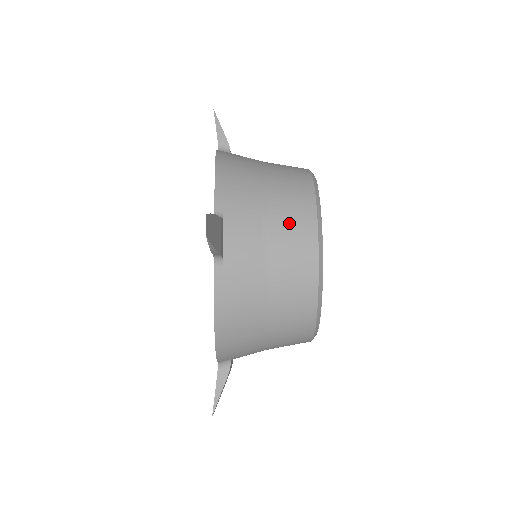
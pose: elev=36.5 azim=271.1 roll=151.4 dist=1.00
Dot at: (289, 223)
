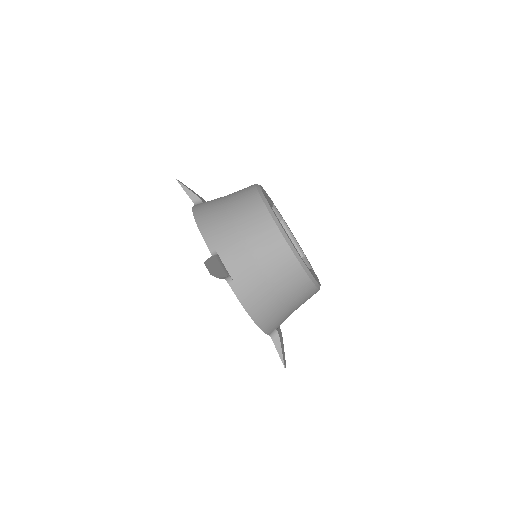
Dot at: (258, 232)
